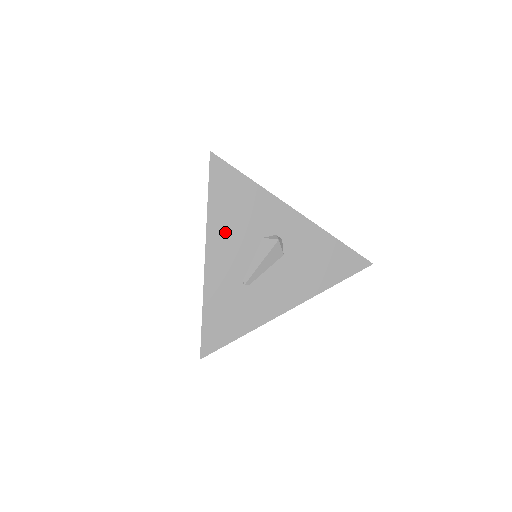
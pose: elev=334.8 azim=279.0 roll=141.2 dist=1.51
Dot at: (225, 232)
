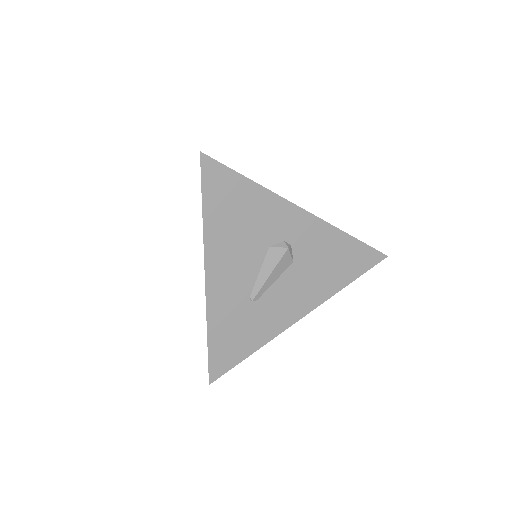
Dot at: (226, 247)
